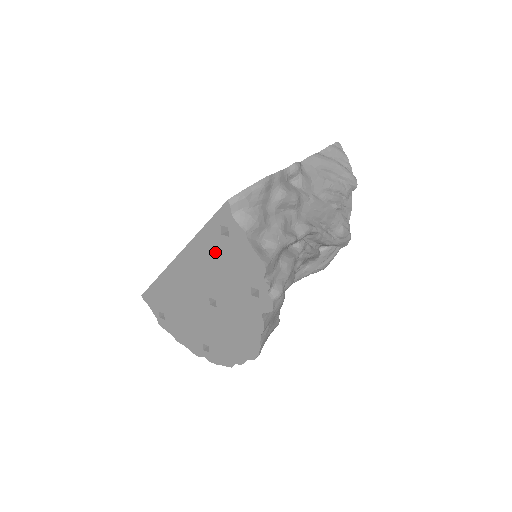
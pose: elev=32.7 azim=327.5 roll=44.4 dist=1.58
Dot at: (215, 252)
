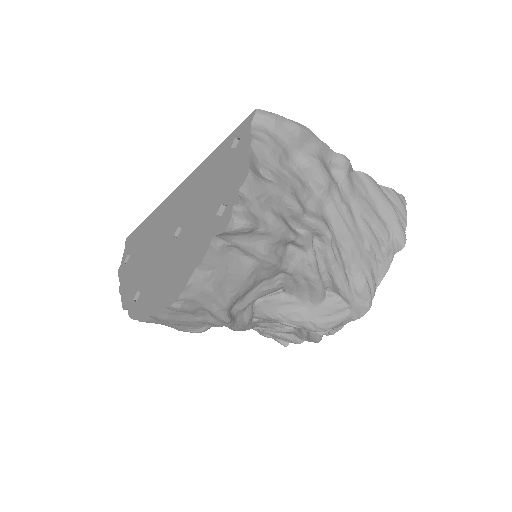
Dot at: (214, 169)
